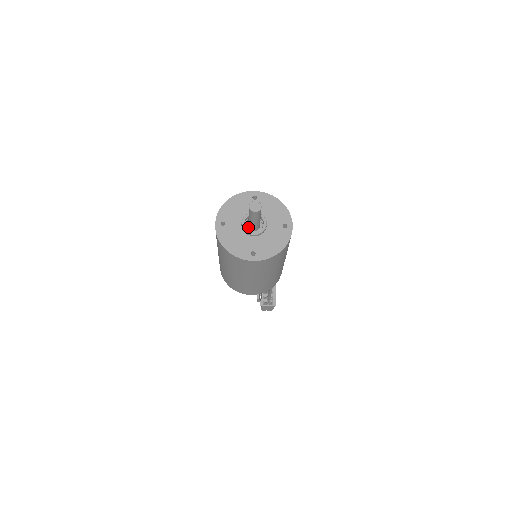
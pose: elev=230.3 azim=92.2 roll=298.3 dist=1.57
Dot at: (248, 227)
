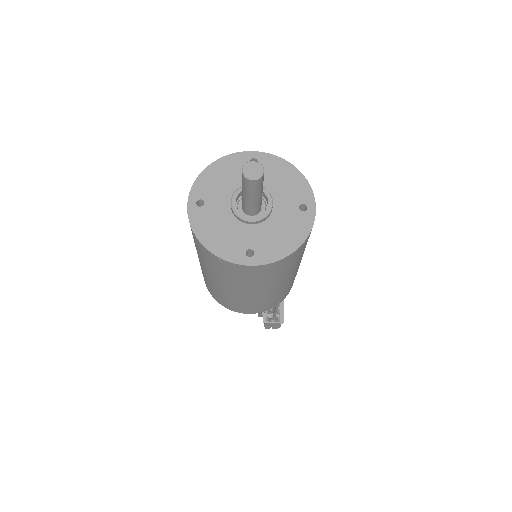
Dot at: (242, 209)
